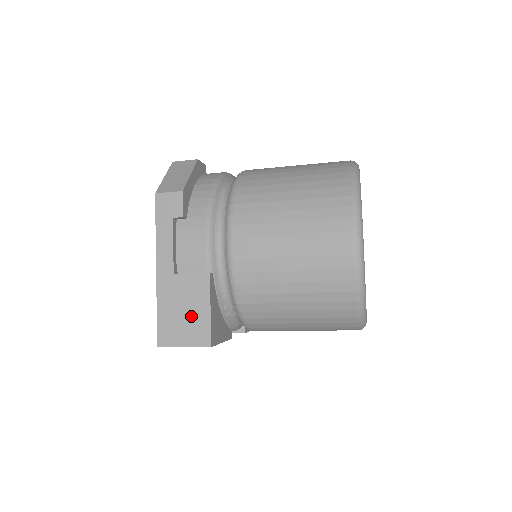
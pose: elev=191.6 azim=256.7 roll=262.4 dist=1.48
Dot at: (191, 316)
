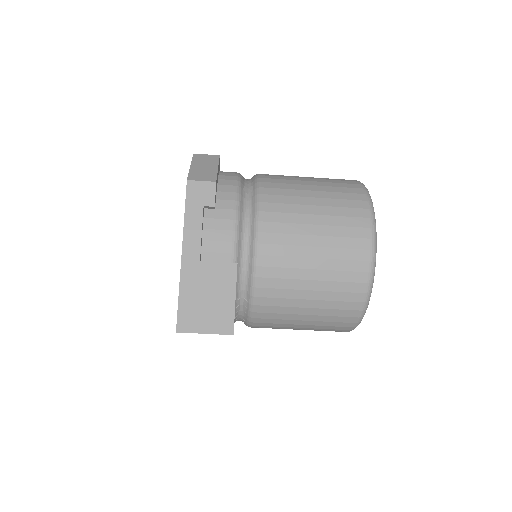
Dot at: (215, 303)
